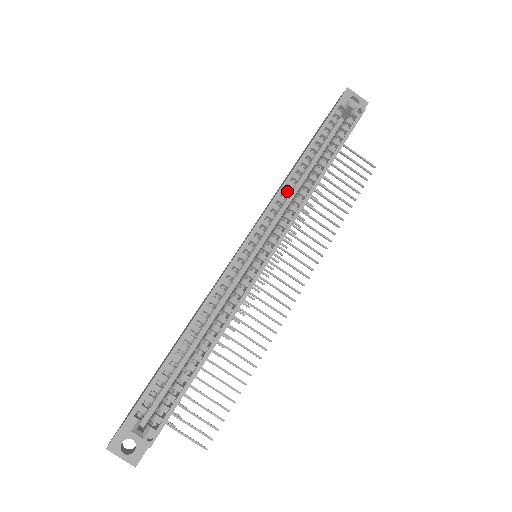
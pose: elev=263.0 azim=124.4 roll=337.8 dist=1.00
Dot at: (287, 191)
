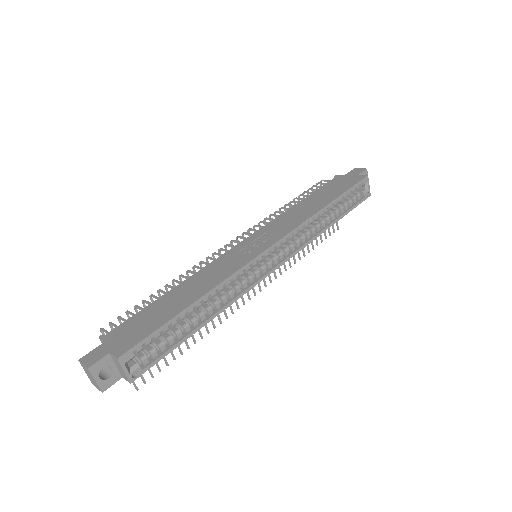
Dot at: (307, 224)
